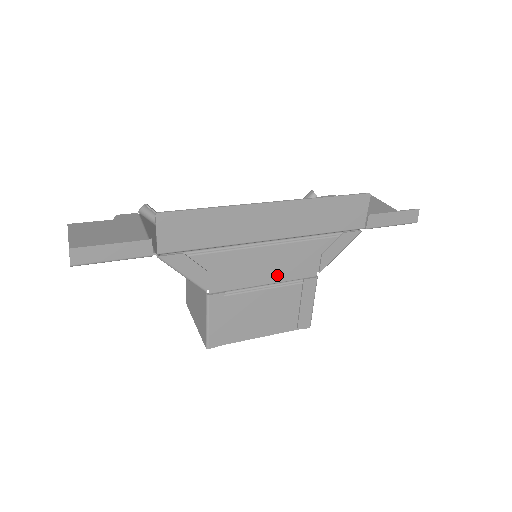
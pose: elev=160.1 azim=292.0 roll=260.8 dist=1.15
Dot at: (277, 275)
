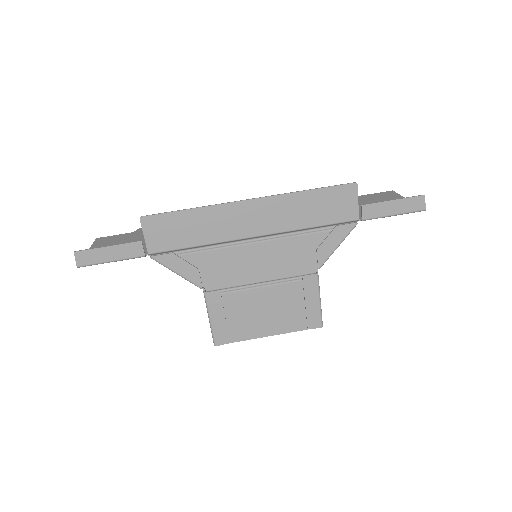
Dot at: (272, 272)
